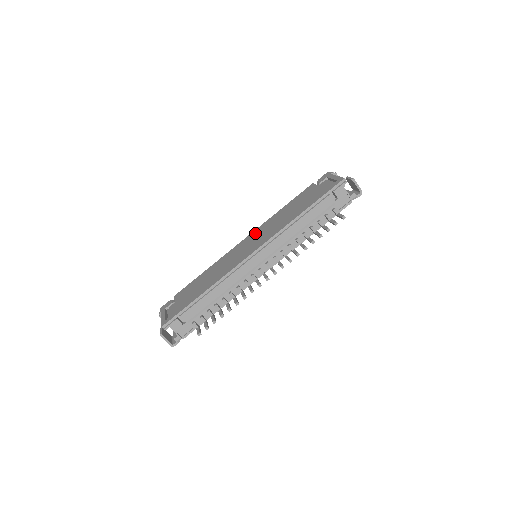
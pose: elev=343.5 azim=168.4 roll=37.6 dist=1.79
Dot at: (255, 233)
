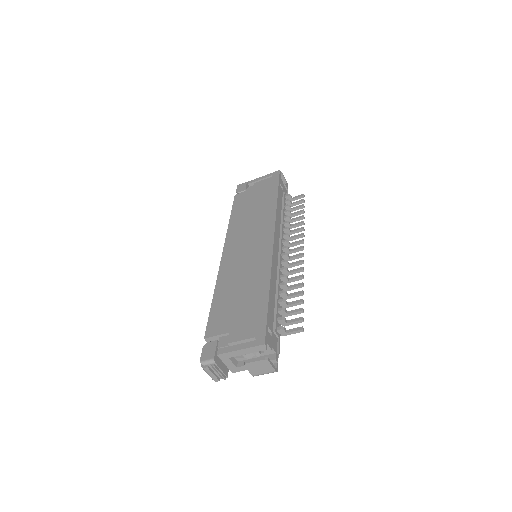
Dot at: (233, 240)
